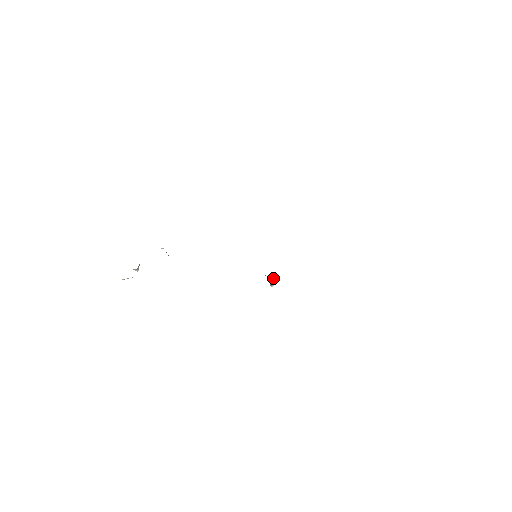
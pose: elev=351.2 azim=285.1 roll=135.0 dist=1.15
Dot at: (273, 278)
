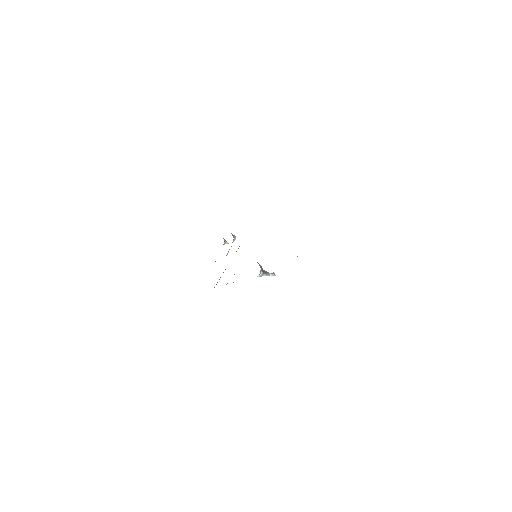
Dot at: occluded
